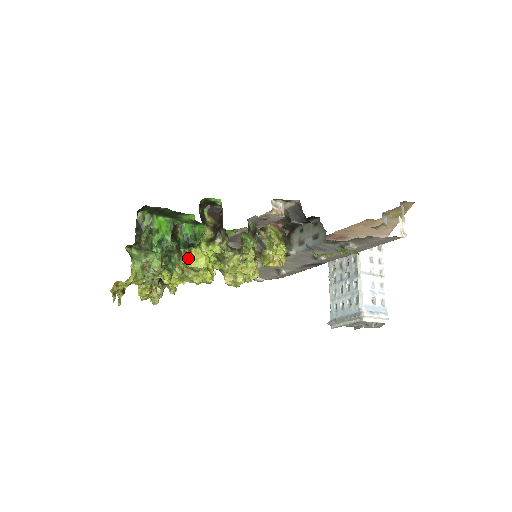
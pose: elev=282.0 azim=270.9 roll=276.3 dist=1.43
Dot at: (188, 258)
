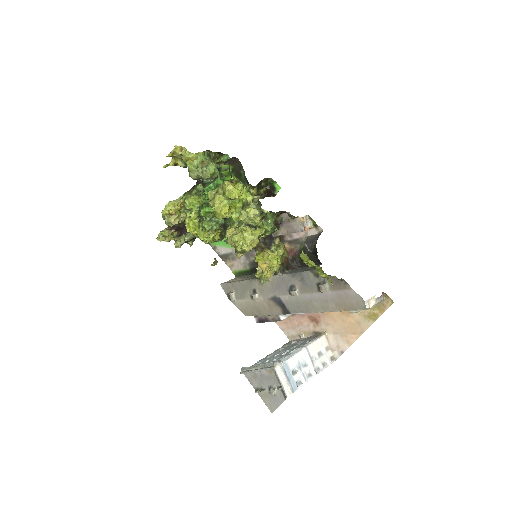
Dot at: (231, 183)
